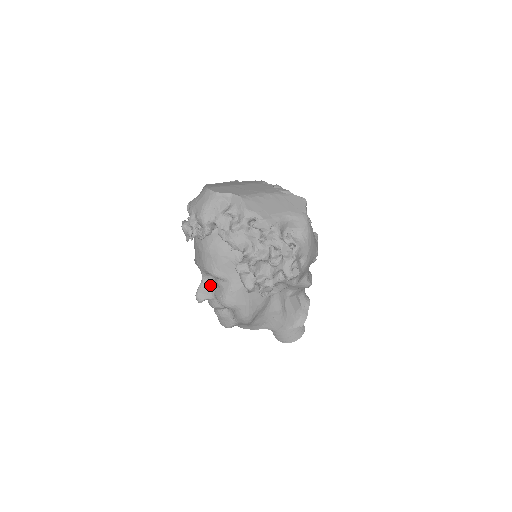
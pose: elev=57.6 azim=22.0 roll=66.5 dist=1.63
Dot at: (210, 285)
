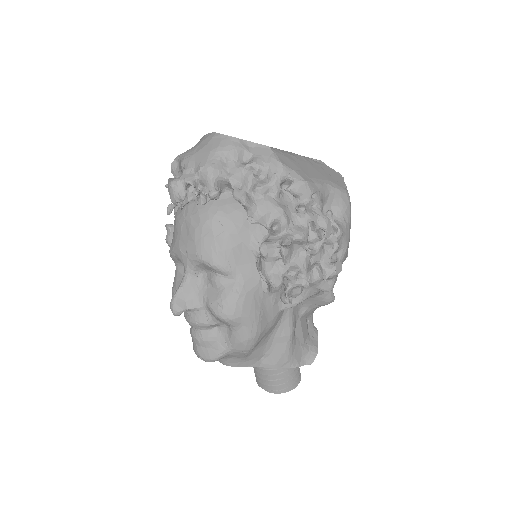
Dot at: (197, 286)
